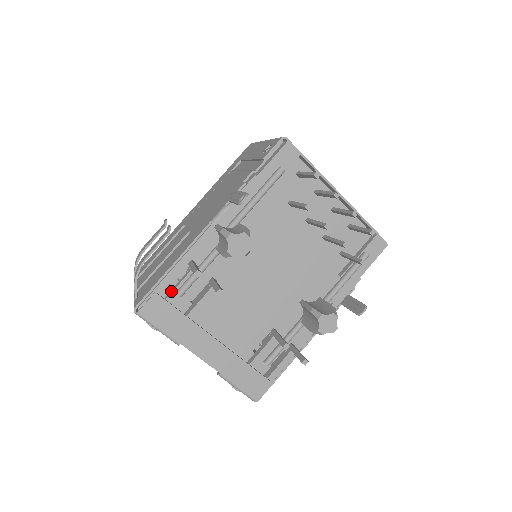
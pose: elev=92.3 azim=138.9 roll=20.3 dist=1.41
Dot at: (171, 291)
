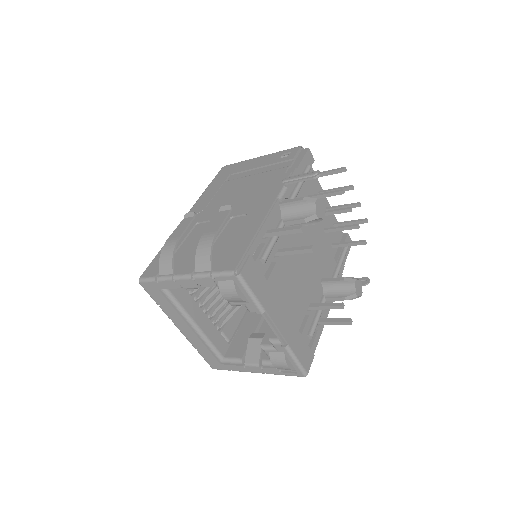
Dot at: (254, 258)
